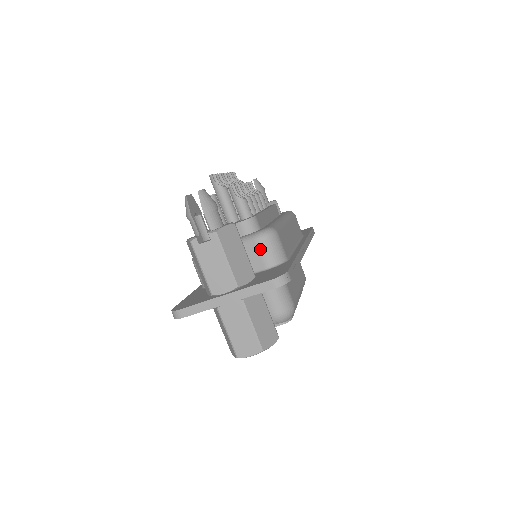
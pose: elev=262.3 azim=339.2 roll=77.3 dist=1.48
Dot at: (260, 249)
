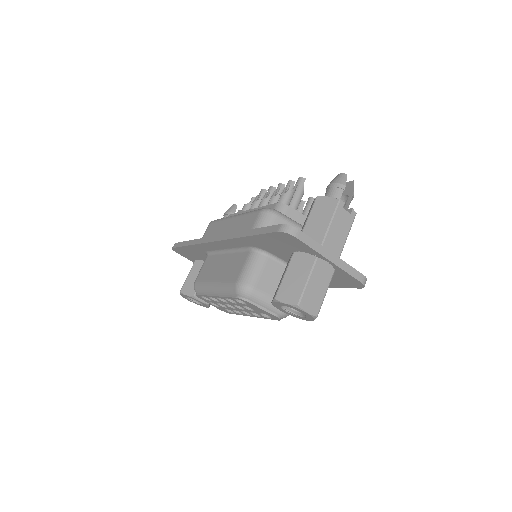
Dot at: occluded
